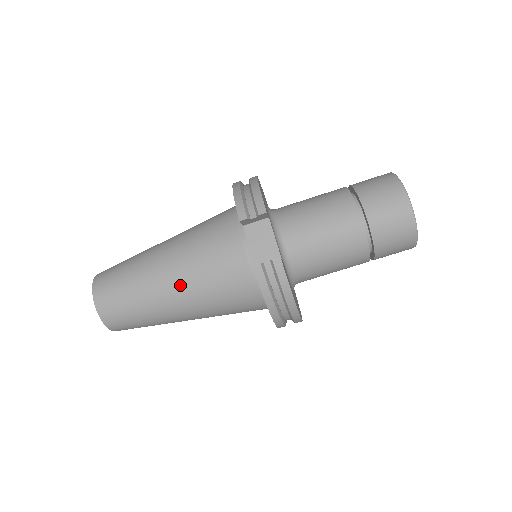
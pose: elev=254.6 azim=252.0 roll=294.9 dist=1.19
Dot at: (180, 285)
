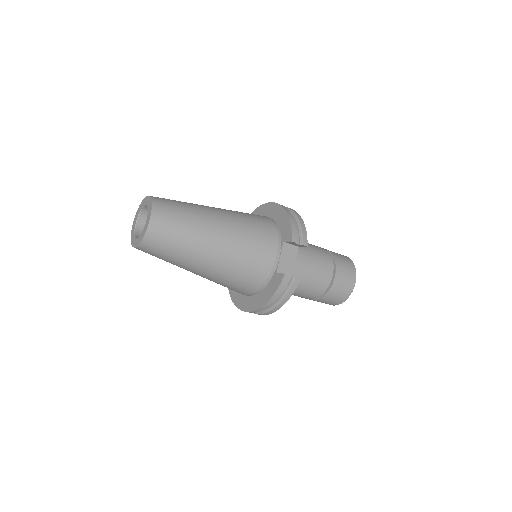
Dot at: (222, 252)
